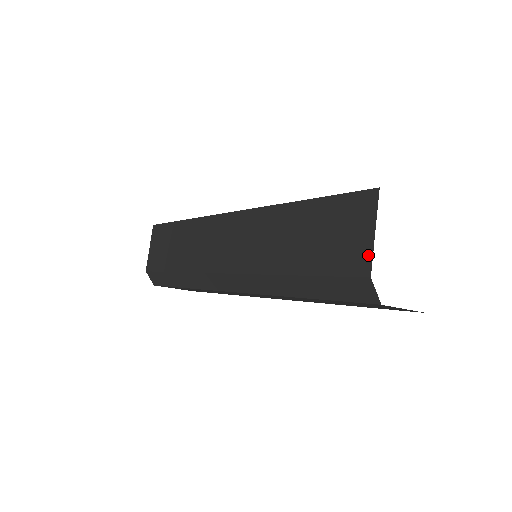
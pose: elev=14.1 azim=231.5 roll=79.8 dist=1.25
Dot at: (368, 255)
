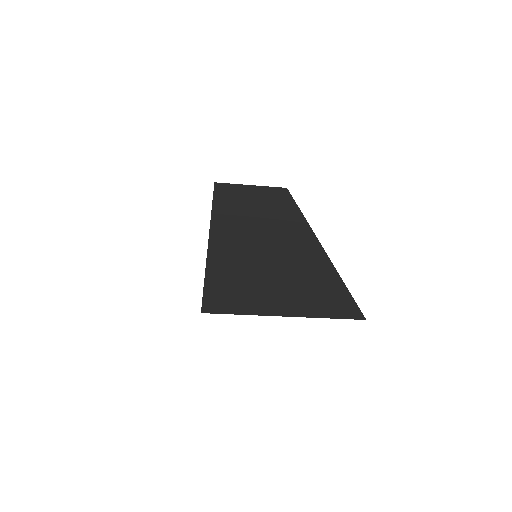
Dot at: occluded
